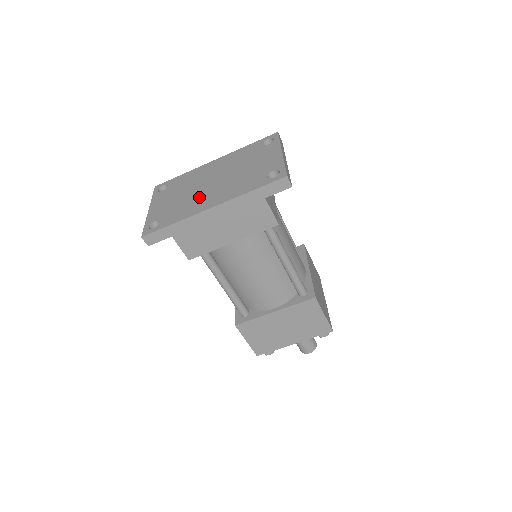
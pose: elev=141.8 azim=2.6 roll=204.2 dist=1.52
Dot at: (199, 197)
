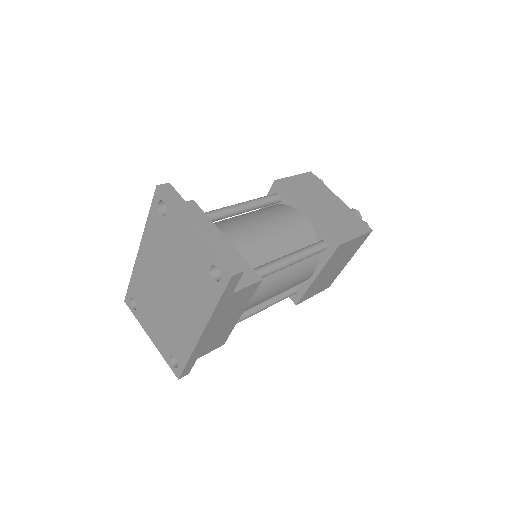
Dot at: (177, 318)
